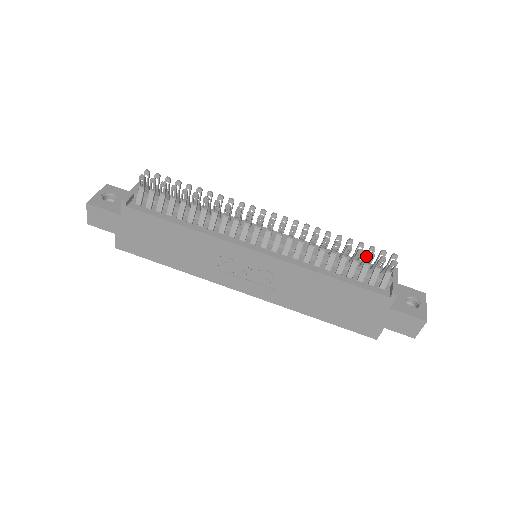
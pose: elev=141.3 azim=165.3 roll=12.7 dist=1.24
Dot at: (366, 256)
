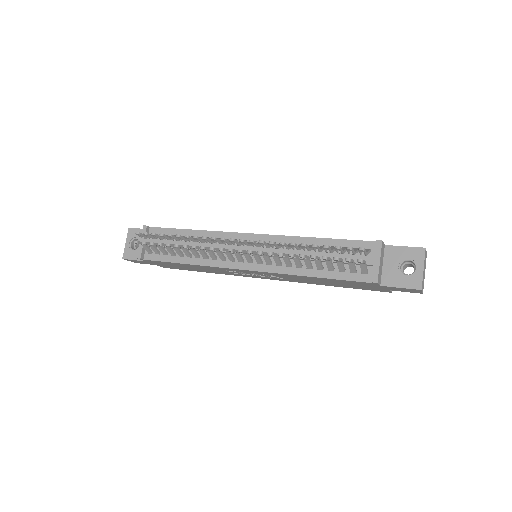
Dot at: occluded
